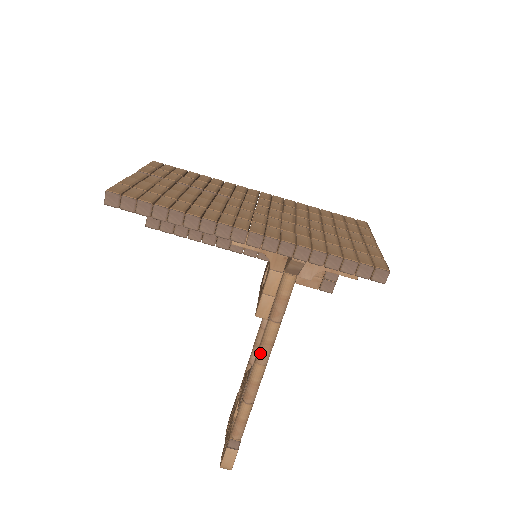
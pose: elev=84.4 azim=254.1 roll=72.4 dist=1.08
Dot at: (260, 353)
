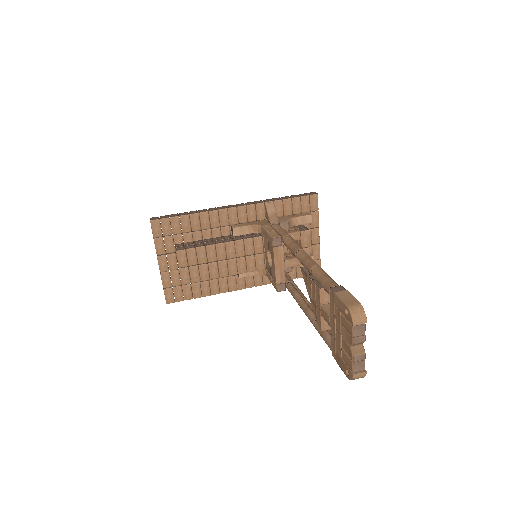
Dot at: (293, 248)
